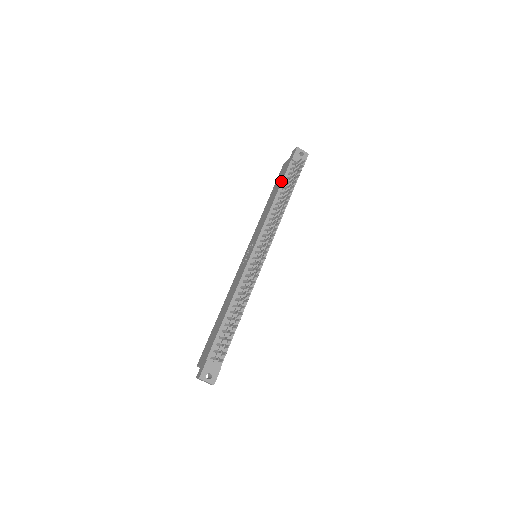
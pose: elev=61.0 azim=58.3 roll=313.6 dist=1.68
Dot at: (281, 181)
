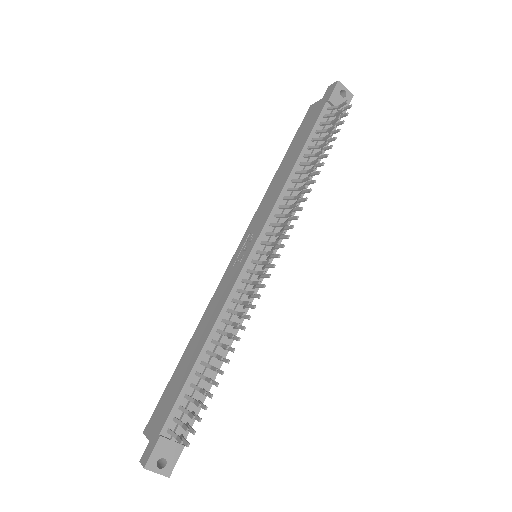
Dot at: (307, 135)
